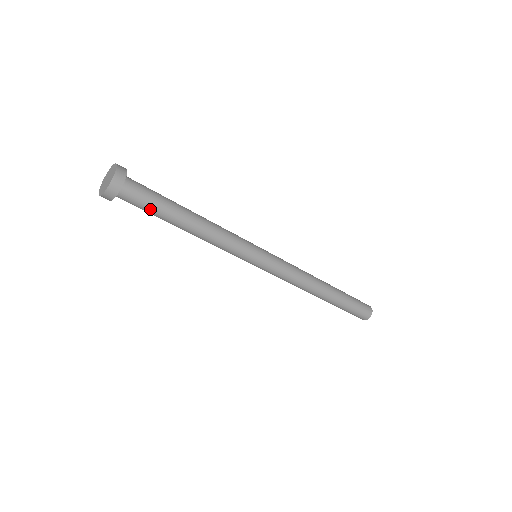
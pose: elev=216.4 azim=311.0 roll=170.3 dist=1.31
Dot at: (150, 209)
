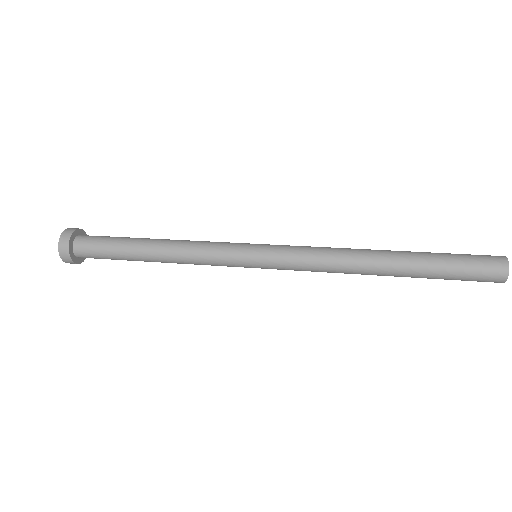
Dot at: occluded
